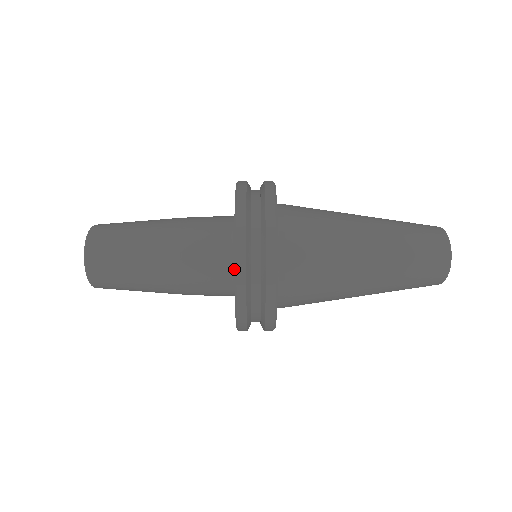
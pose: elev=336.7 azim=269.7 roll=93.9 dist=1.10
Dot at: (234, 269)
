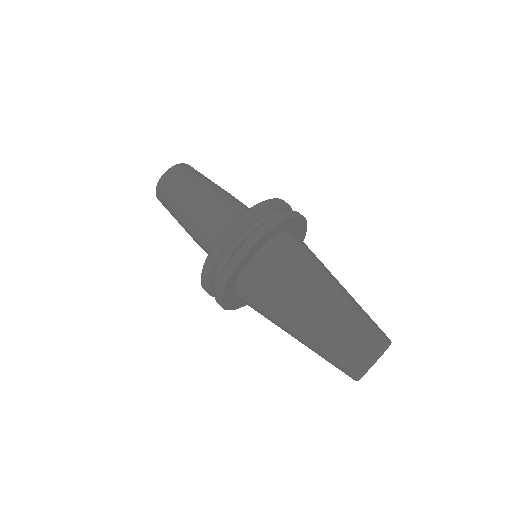
Dot at: occluded
